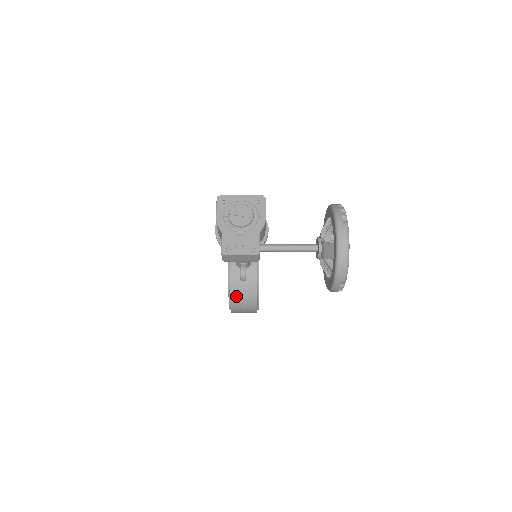
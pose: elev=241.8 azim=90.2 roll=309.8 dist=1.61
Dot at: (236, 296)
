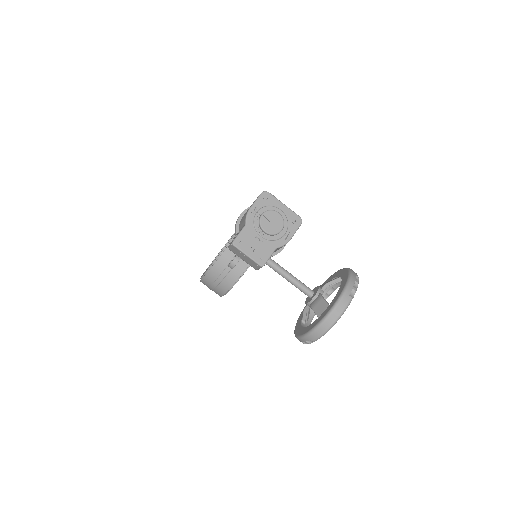
Dot at: (215, 274)
